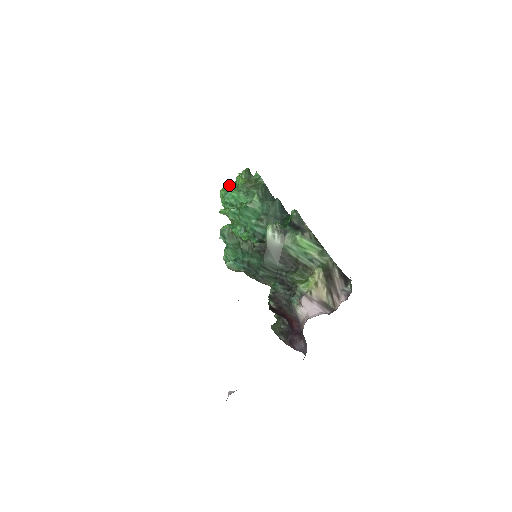
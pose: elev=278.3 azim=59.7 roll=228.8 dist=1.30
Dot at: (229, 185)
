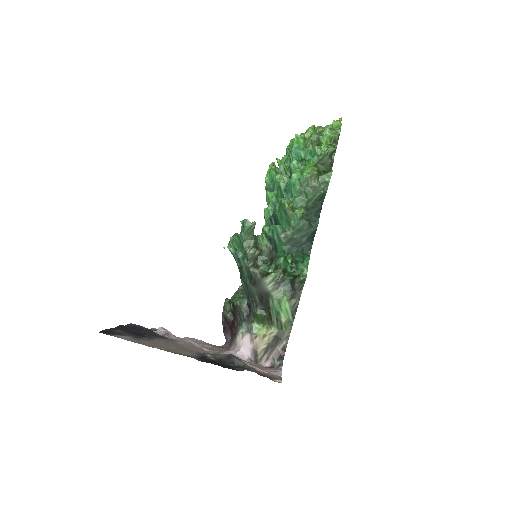
Dot at: (308, 139)
